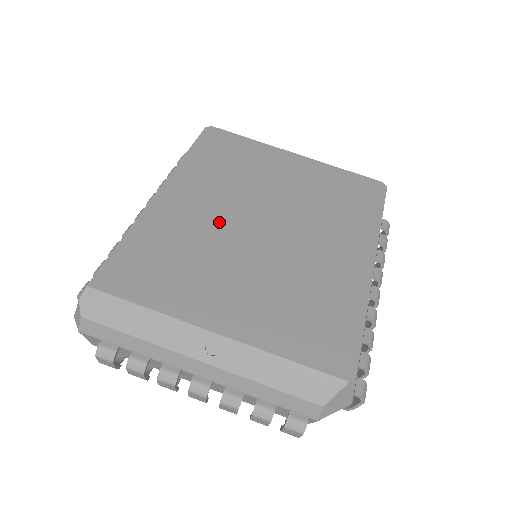
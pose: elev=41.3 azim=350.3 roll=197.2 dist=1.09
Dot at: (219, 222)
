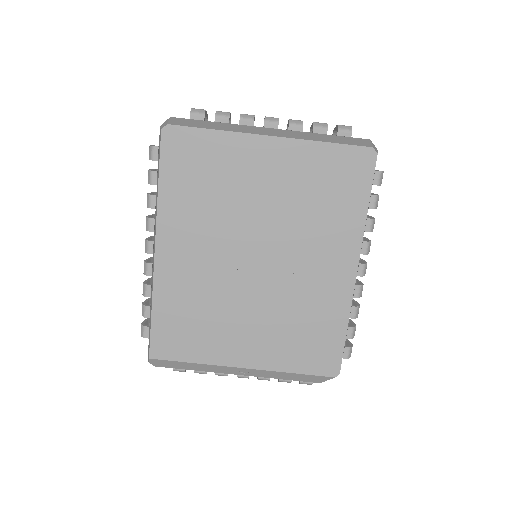
Dot at: (217, 270)
